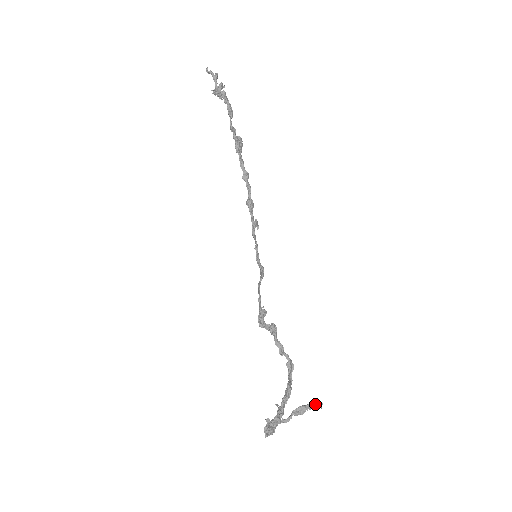
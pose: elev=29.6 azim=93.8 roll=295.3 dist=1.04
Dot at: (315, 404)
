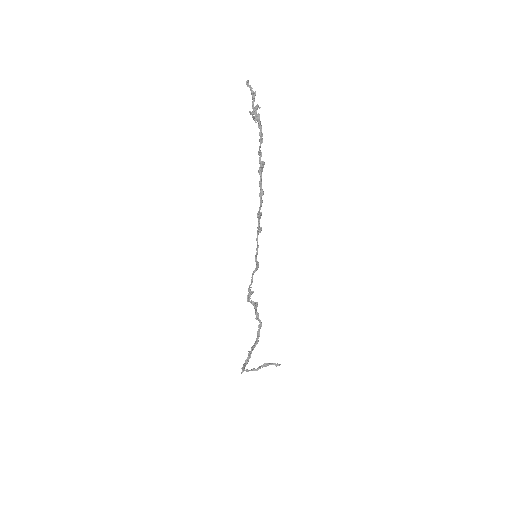
Dot at: (276, 365)
